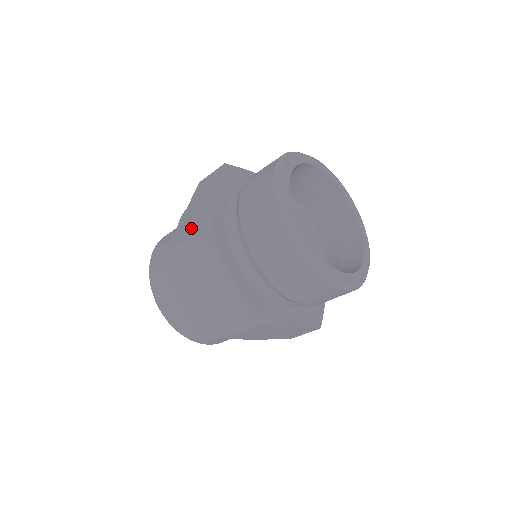
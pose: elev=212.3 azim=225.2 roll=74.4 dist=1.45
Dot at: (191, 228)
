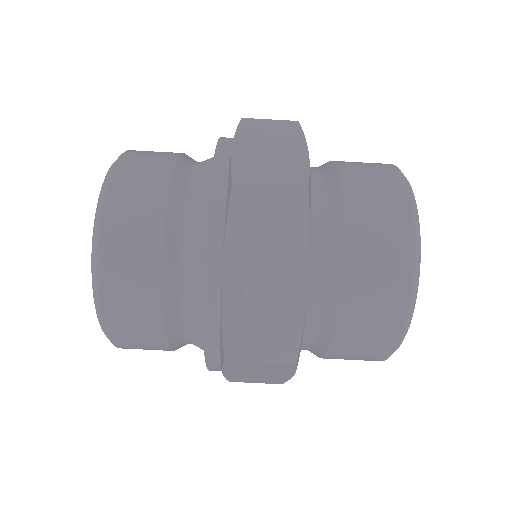
Dot at: occluded
